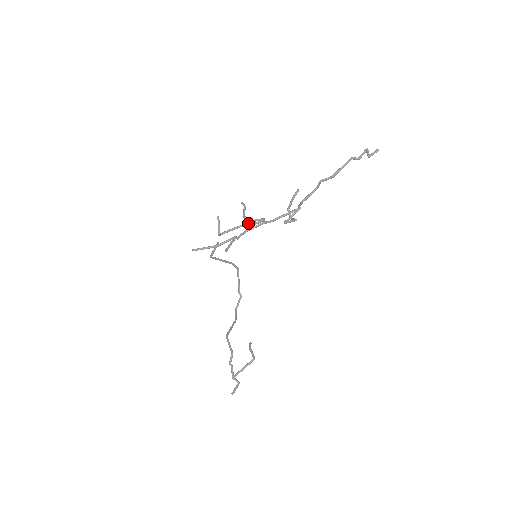
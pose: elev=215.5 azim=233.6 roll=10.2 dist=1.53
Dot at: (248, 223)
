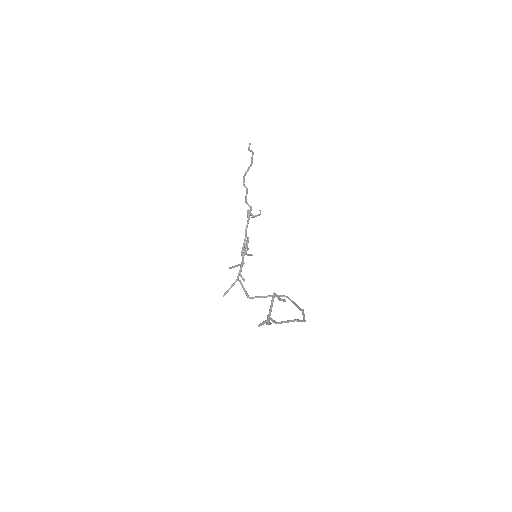
Dot at: (244, 251)
